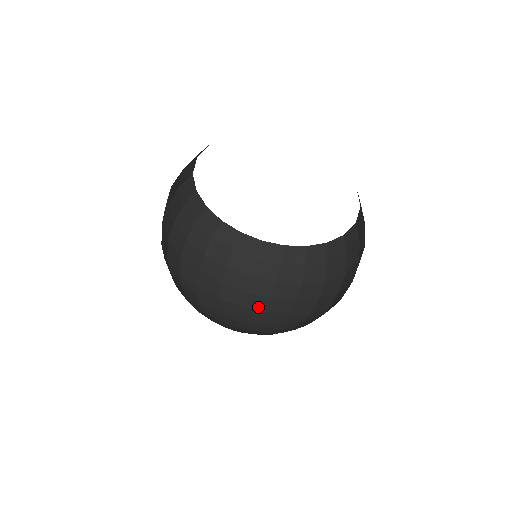
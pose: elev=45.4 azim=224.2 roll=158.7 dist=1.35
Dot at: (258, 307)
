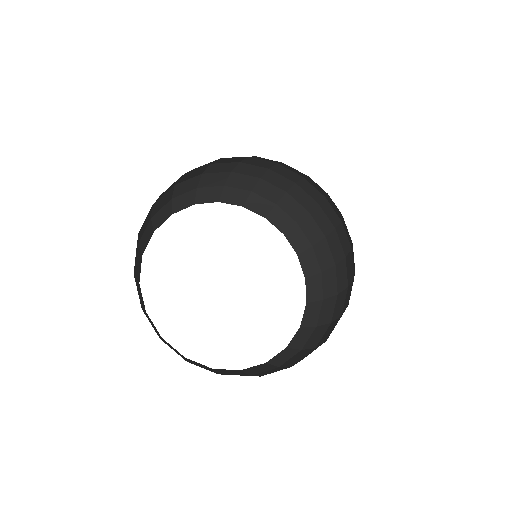
Dot at: occluded
